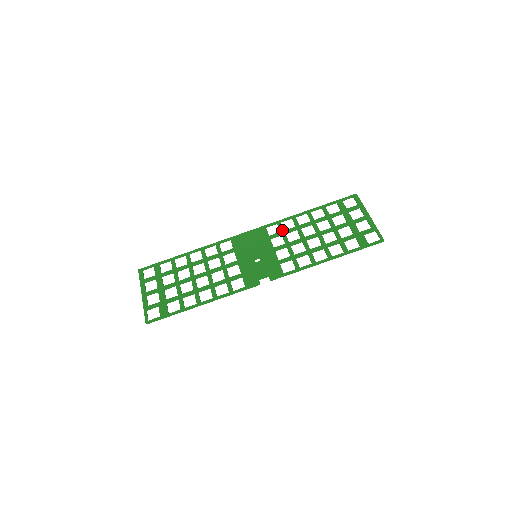
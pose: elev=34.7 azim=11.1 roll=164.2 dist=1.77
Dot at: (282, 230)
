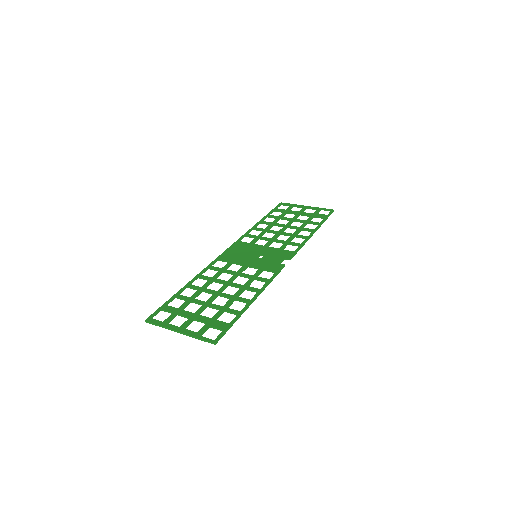
Dot at: (255, 236)
